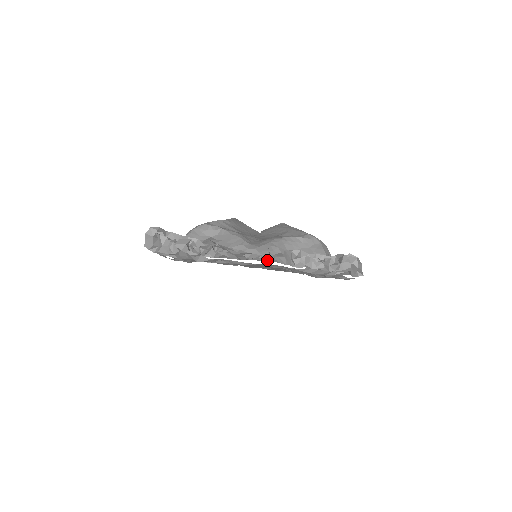
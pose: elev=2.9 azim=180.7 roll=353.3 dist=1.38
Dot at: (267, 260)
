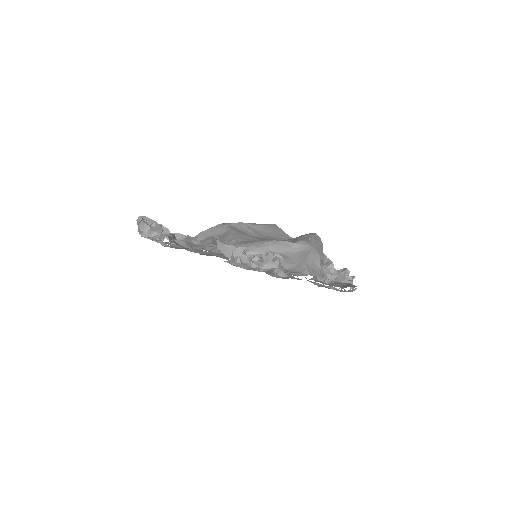
Dot at: (221, 253)
